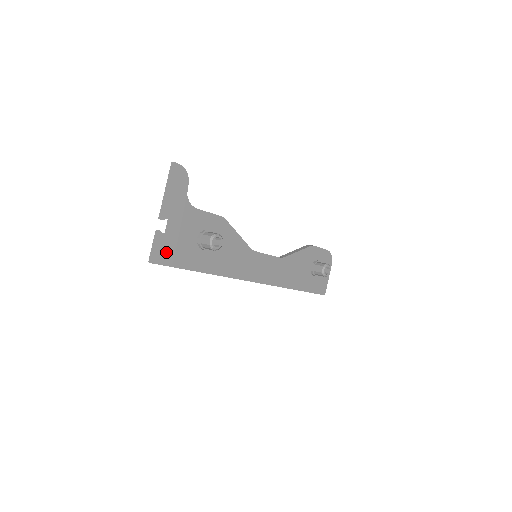
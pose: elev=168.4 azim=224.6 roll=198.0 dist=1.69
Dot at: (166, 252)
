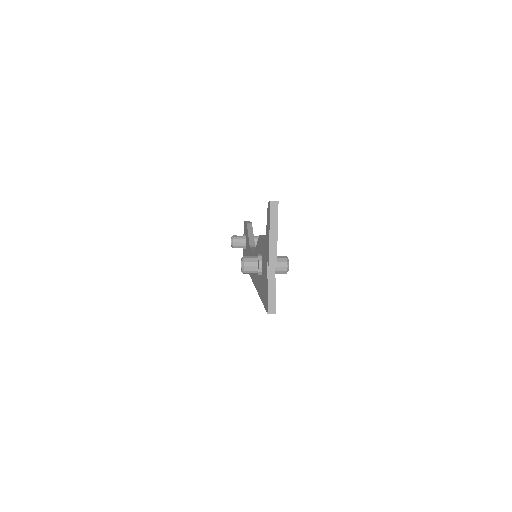
Dot at: occluded
